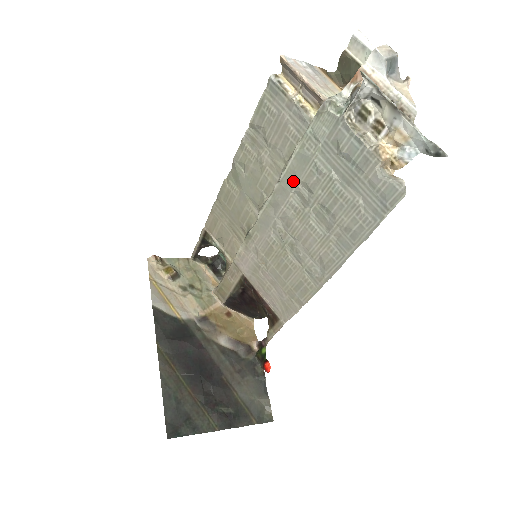
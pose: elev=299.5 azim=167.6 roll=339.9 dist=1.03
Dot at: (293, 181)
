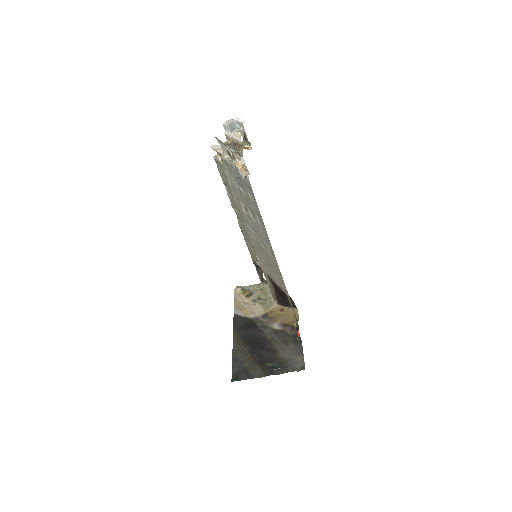
Dot at: (239, 202)
